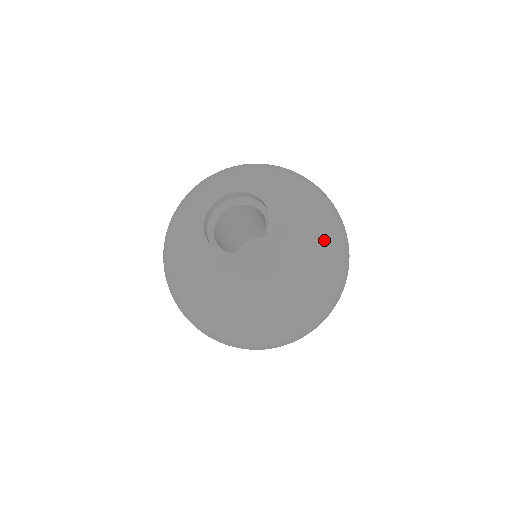
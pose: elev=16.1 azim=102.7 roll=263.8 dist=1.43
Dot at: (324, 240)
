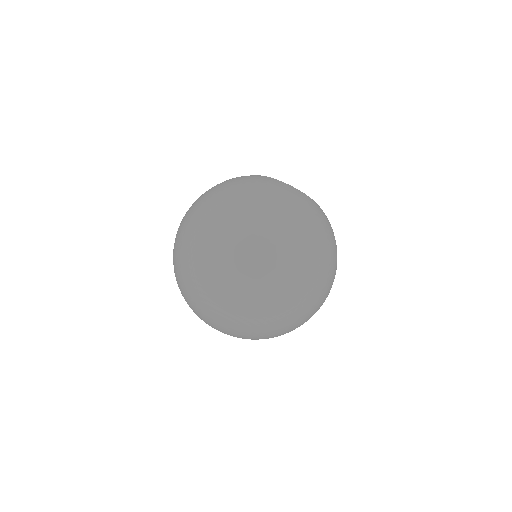
Dot at: occluded
